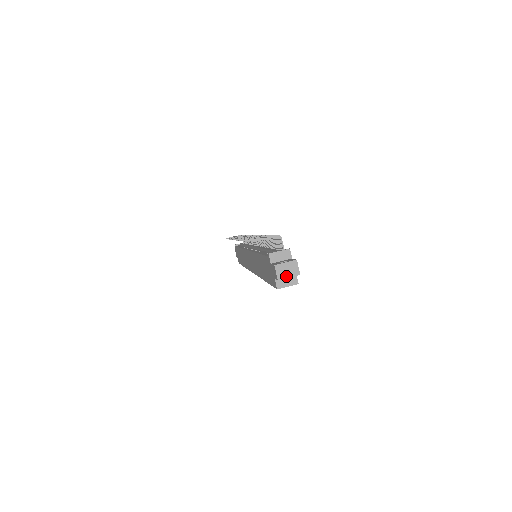
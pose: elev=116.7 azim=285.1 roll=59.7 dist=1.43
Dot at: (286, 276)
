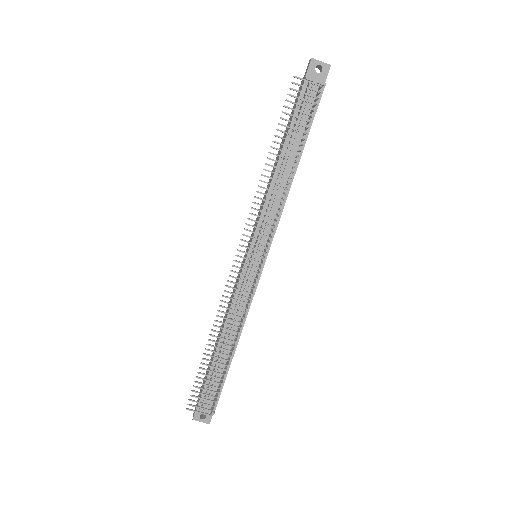
Dot at: occluded
